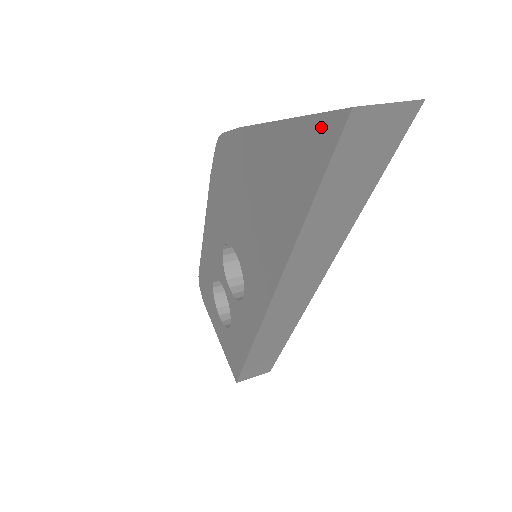
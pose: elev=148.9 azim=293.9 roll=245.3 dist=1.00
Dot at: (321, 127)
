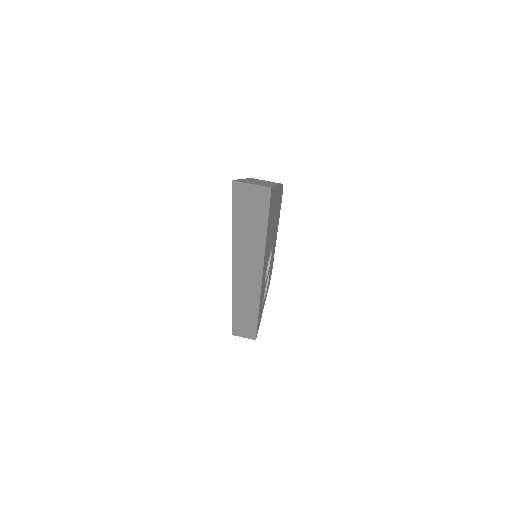
Dot at: occluded
